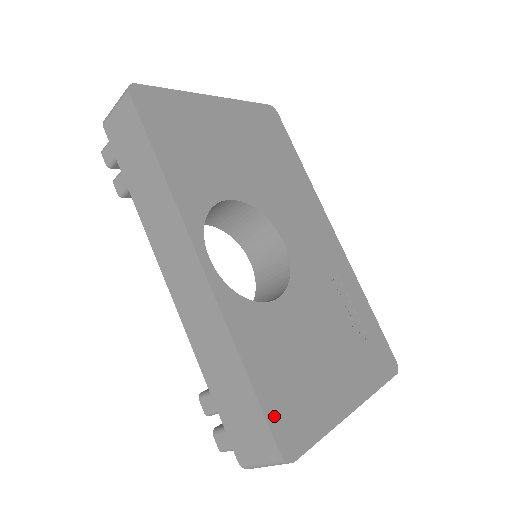
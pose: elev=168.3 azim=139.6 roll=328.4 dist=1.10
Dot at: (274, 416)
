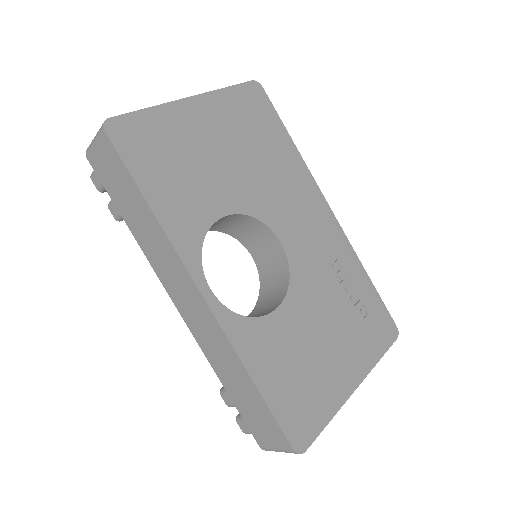
Dot at: (285, 418)
